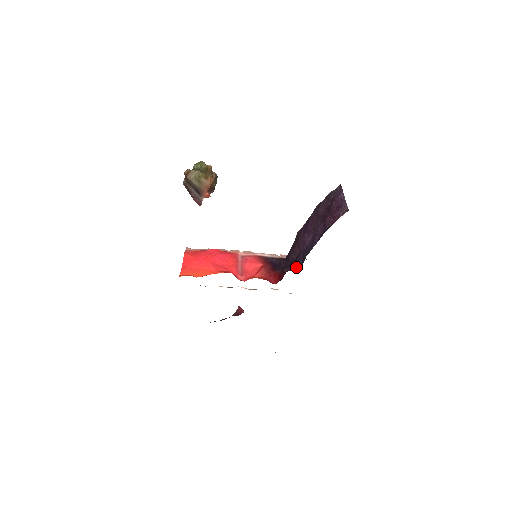
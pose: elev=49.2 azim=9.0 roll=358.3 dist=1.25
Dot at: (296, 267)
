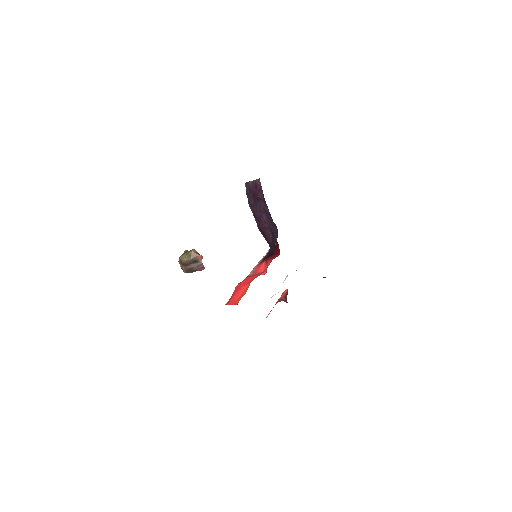
Dot at: (277, 234)
